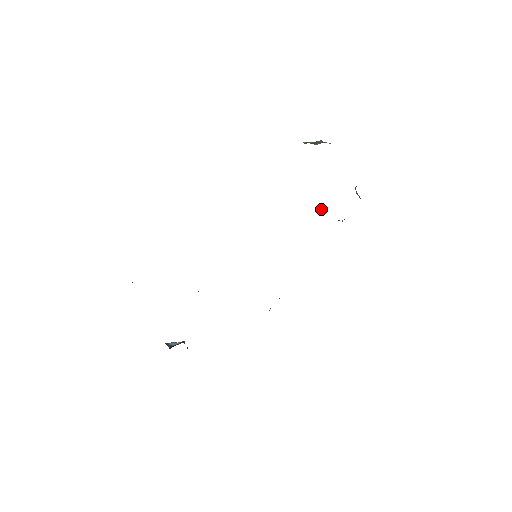
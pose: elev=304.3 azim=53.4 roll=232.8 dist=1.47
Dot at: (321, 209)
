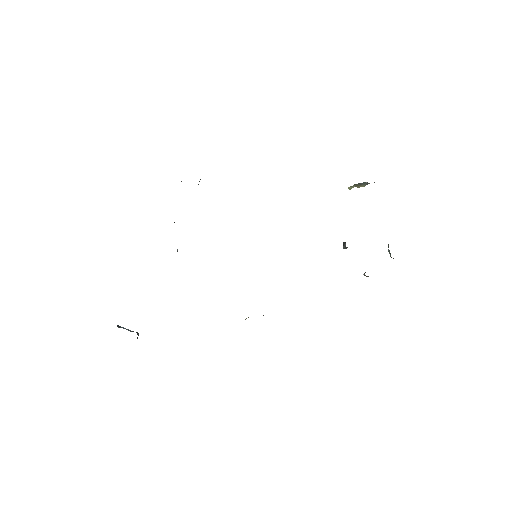
Dot at: (344, 245)
